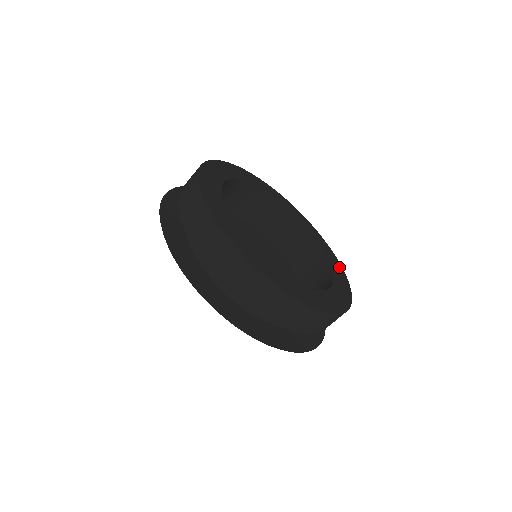
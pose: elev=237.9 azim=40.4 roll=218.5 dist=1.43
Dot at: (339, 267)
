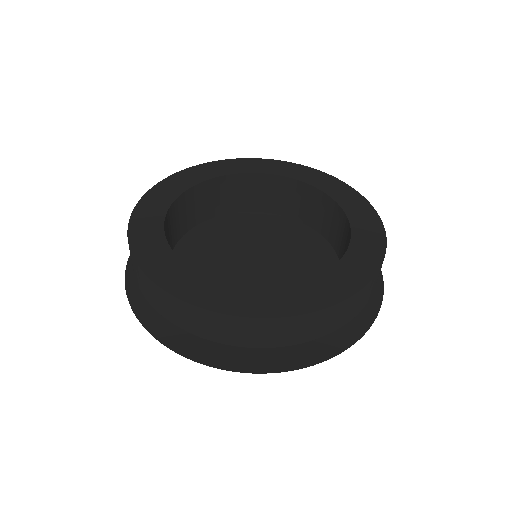
Dot at: (315, 174)
